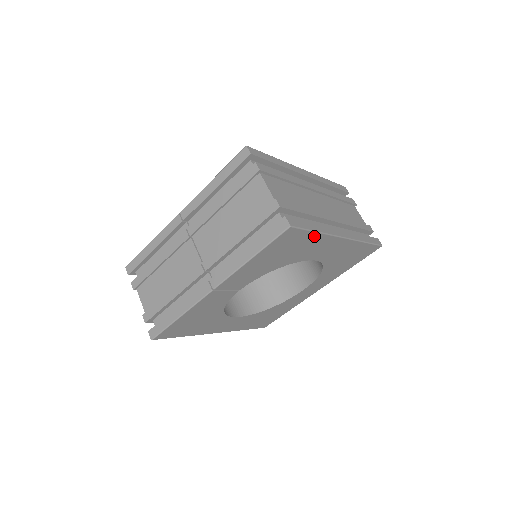
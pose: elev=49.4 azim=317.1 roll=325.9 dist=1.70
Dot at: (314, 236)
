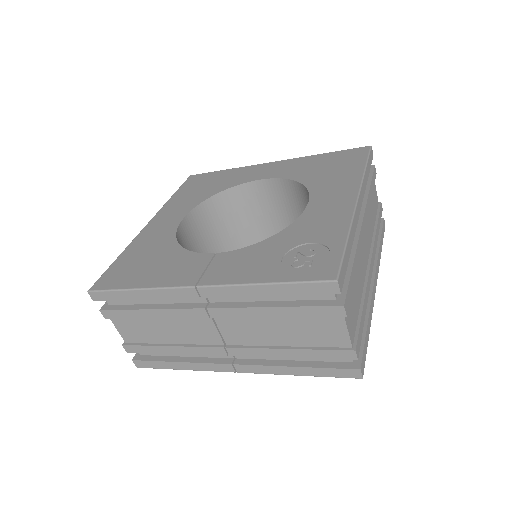
Dot at: occluded
